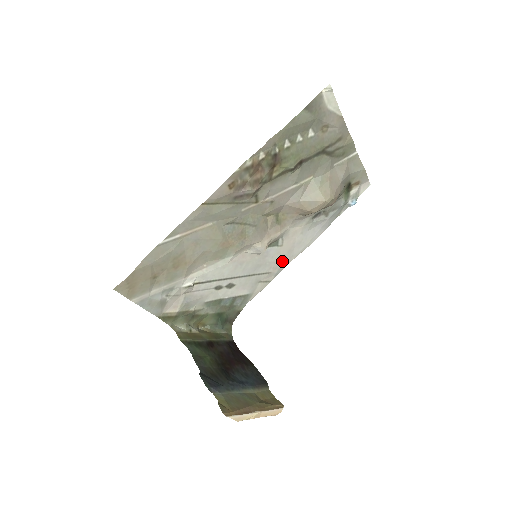
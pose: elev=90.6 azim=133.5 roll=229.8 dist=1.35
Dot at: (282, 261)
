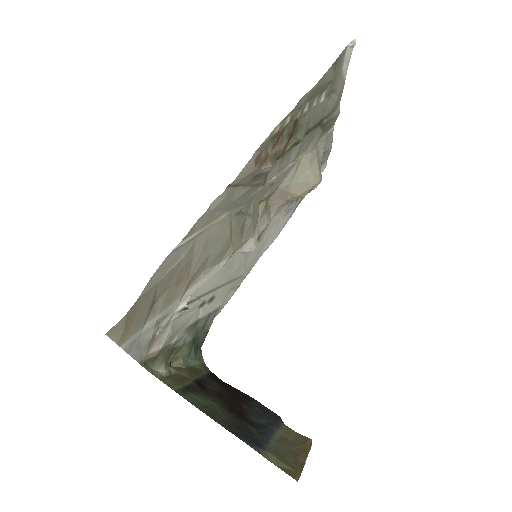
Dot at: (254, 259)
